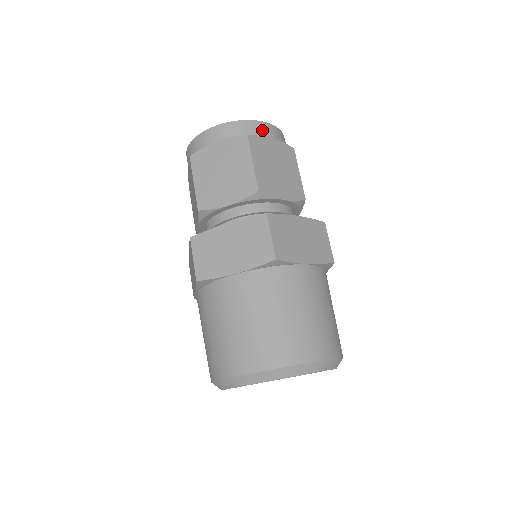
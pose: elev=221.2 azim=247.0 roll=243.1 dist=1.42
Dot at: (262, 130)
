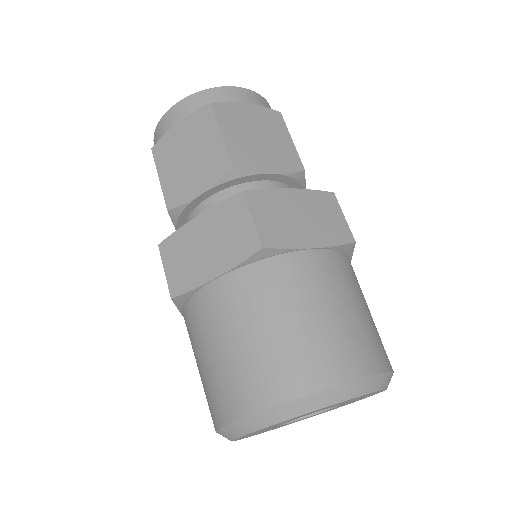
Dot at: (232, 96)
